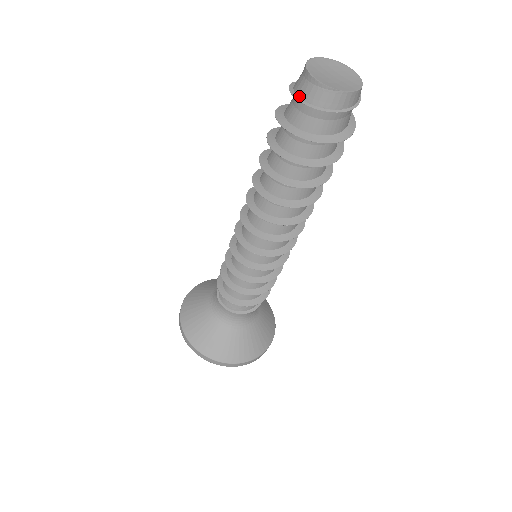
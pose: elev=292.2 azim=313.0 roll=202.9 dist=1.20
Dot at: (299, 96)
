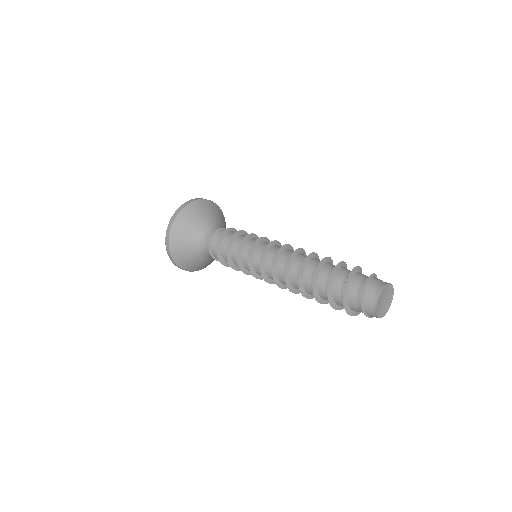
Dot at: (365, 294)
